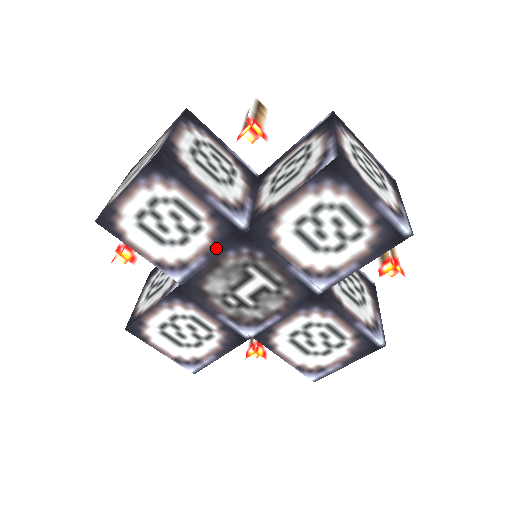
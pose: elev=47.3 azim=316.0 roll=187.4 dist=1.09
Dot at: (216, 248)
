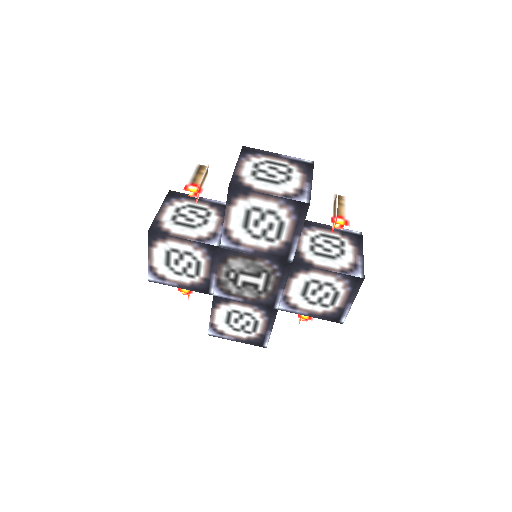
Dot at: (265, 253)
